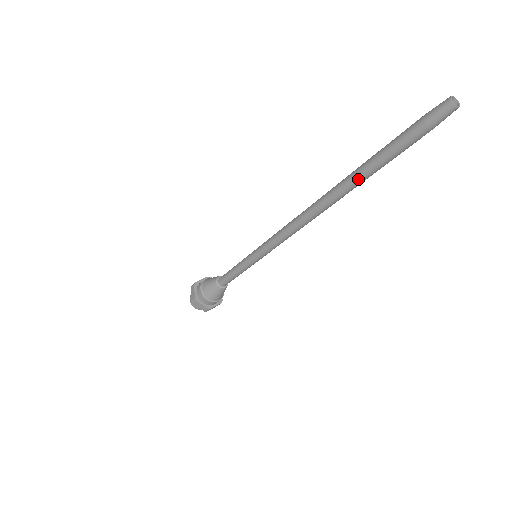
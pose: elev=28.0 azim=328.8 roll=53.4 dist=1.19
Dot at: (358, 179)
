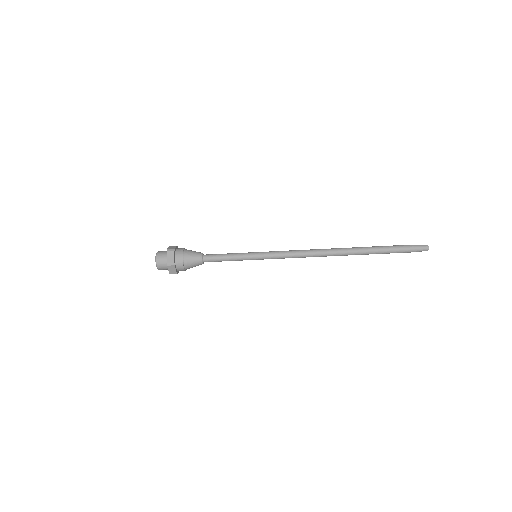
Dot at: (367, 253)
